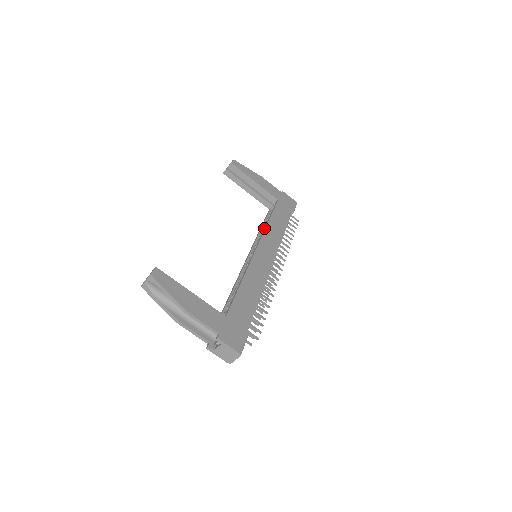
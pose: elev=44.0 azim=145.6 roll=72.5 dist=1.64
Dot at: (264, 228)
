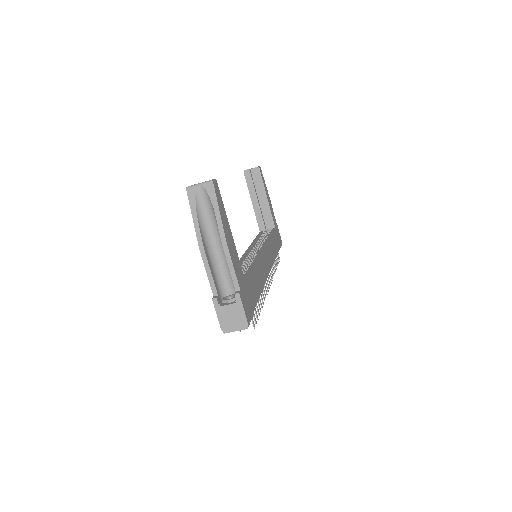
Dot at: (267, 239)
